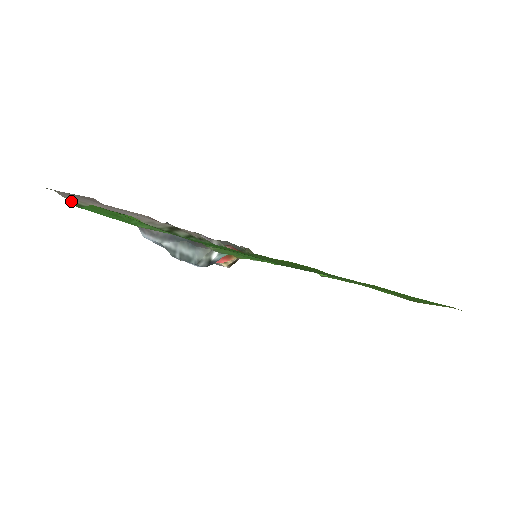
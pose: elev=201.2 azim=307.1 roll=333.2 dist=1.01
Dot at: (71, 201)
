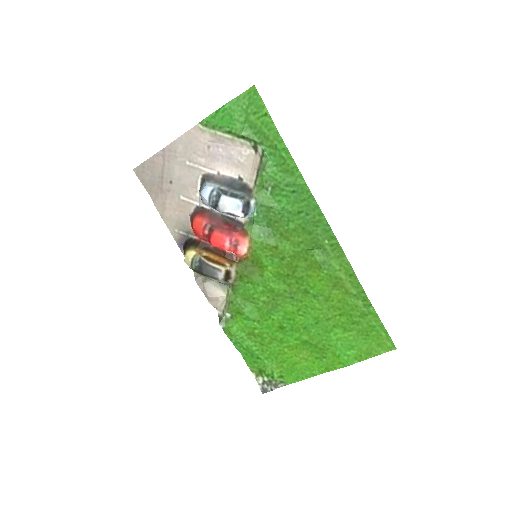
Dot at: (200, 124)
